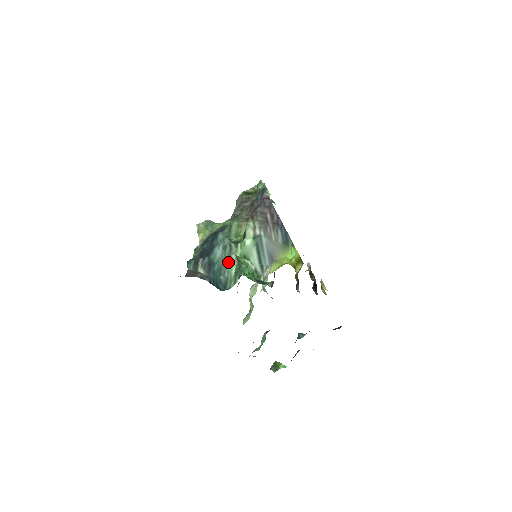
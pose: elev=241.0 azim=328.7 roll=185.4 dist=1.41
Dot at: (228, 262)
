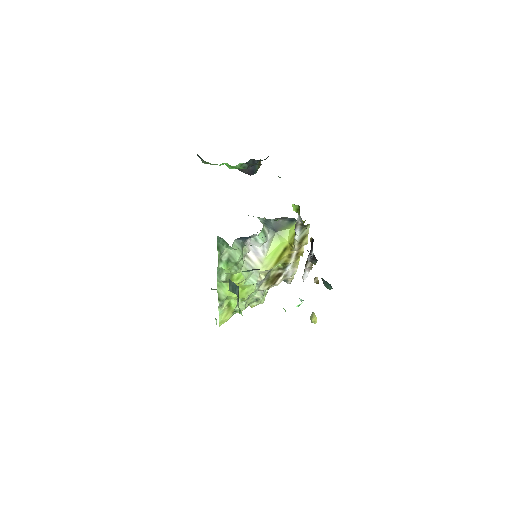
Dot at: occluded
